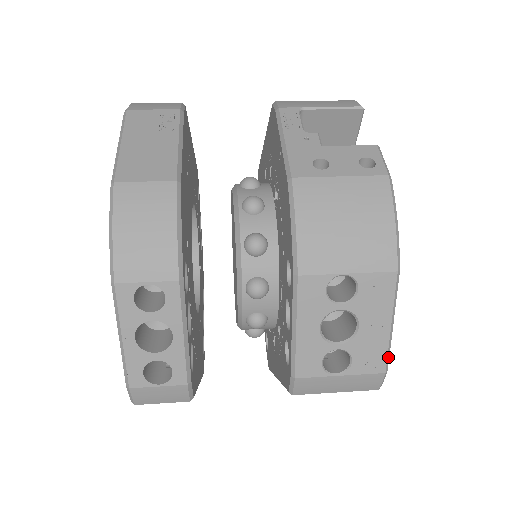
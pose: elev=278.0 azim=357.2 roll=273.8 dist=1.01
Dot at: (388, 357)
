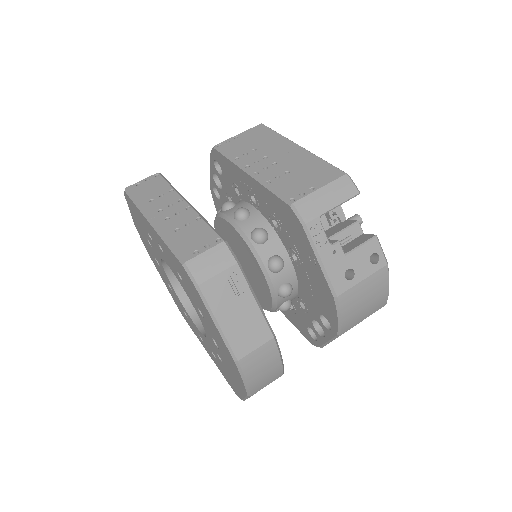
Dot at: occluded
